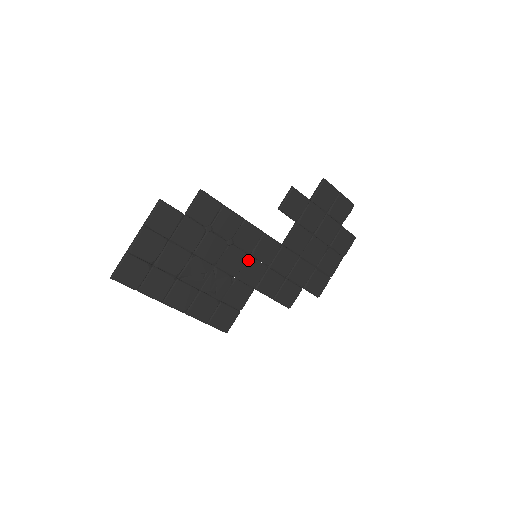
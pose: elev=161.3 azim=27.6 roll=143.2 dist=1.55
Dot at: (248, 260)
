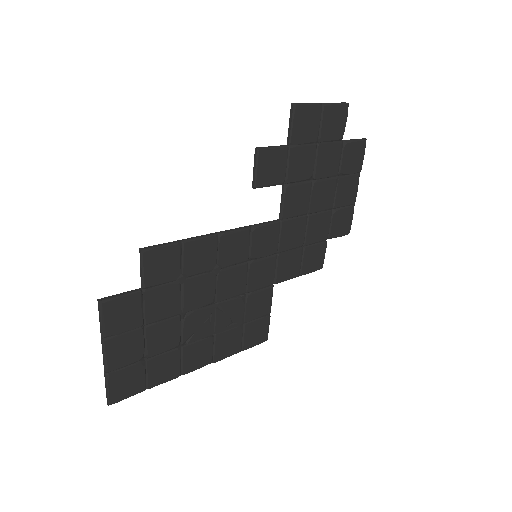
Dot at: (249, 267)
